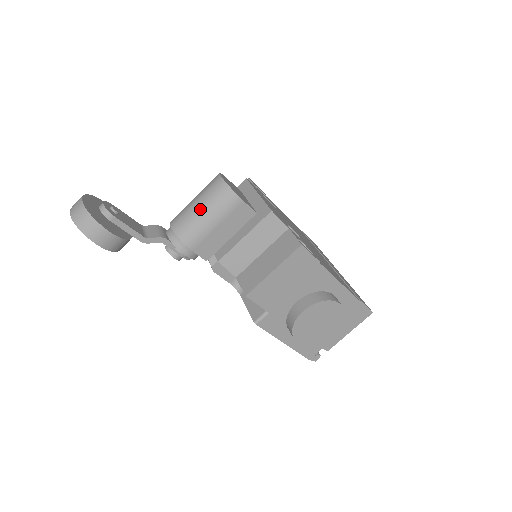
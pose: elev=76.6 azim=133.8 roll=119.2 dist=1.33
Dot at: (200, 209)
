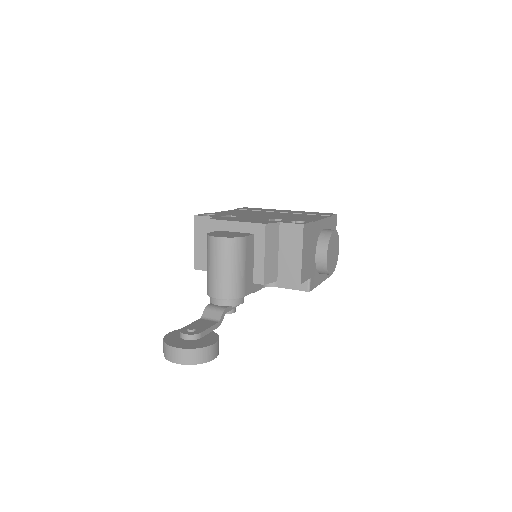
Dot at: (228, 269)
